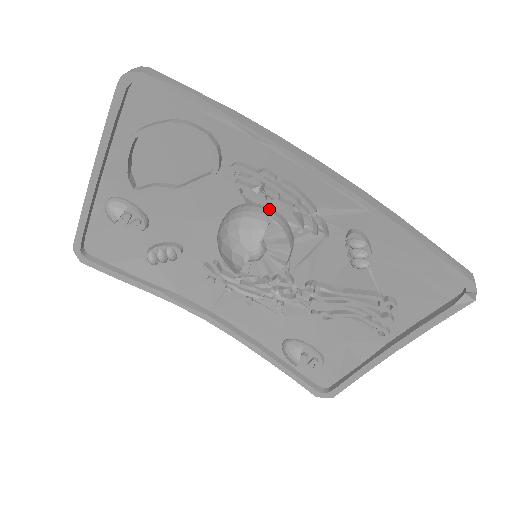
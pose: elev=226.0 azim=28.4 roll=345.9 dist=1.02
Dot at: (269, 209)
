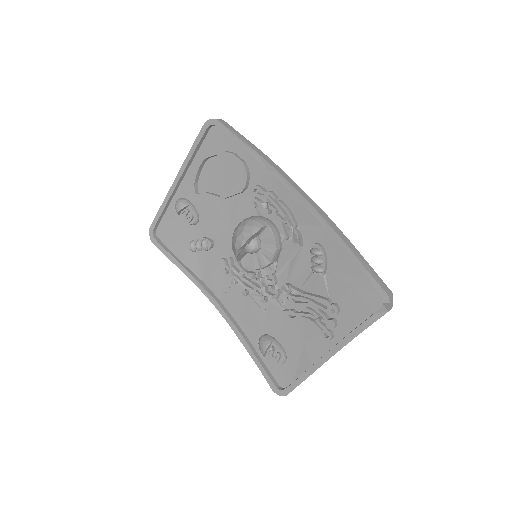
Dot at: (270, 221)
